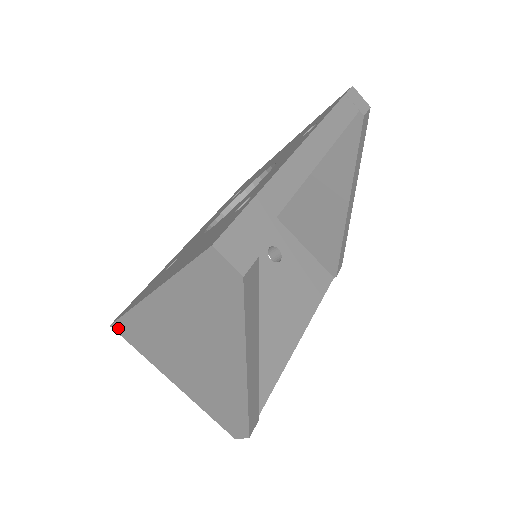
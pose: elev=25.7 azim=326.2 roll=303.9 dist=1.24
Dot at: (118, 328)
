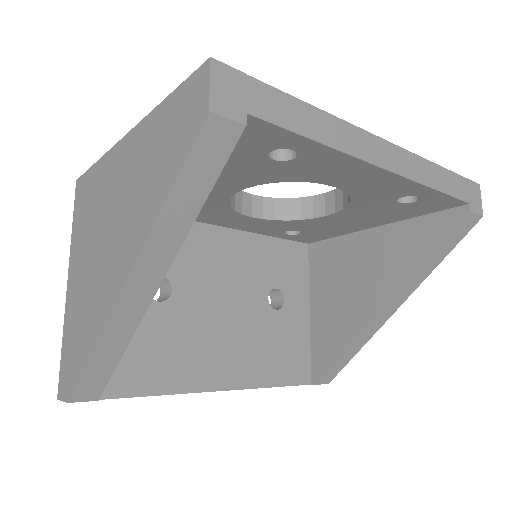
Dot at: (79, 185)
